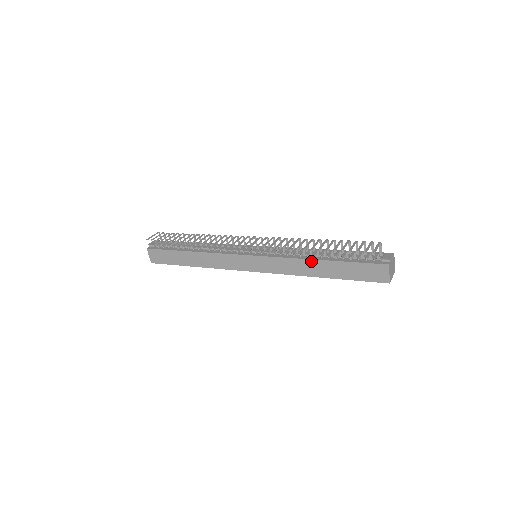
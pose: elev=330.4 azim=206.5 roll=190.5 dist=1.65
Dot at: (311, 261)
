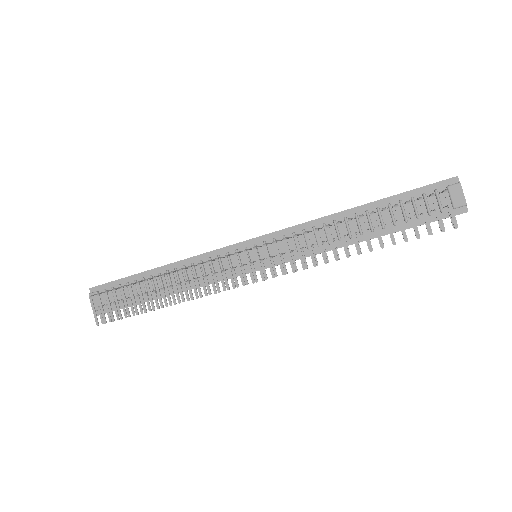
Dot at: occluded
